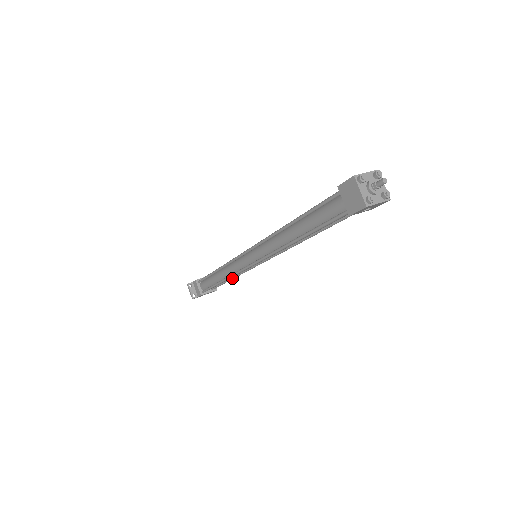
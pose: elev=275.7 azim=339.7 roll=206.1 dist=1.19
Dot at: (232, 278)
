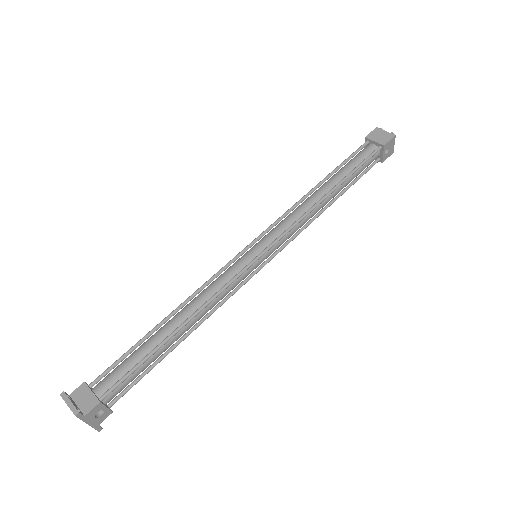
Dot at: (186, 334)
